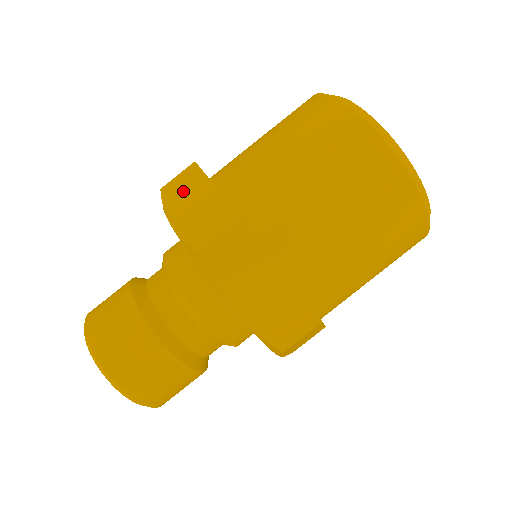
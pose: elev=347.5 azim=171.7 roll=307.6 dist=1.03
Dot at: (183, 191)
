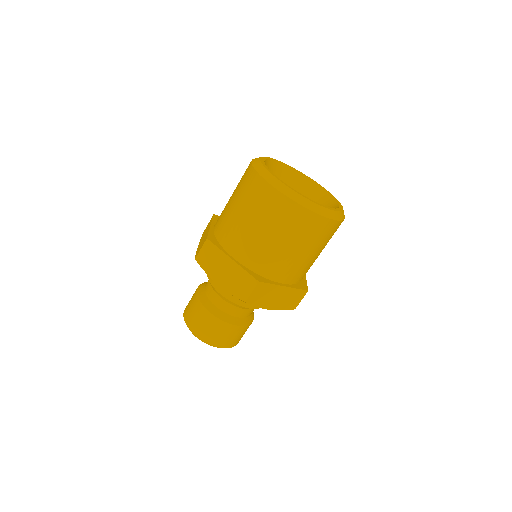
Dot at: (212, 262)
